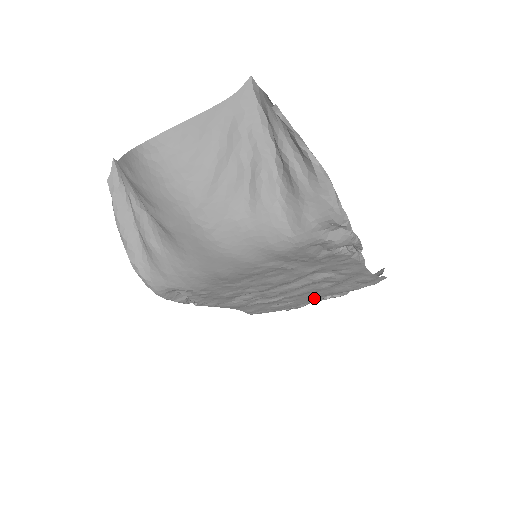
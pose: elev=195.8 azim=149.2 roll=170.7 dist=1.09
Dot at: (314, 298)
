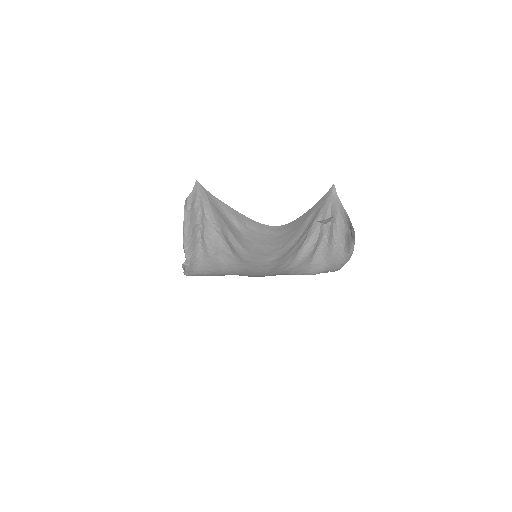
Dot at: occluded
